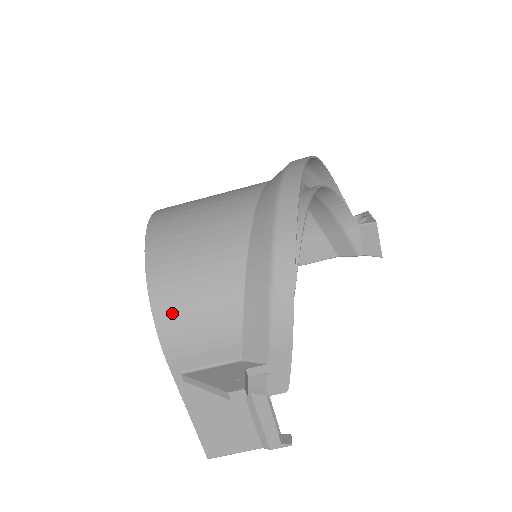
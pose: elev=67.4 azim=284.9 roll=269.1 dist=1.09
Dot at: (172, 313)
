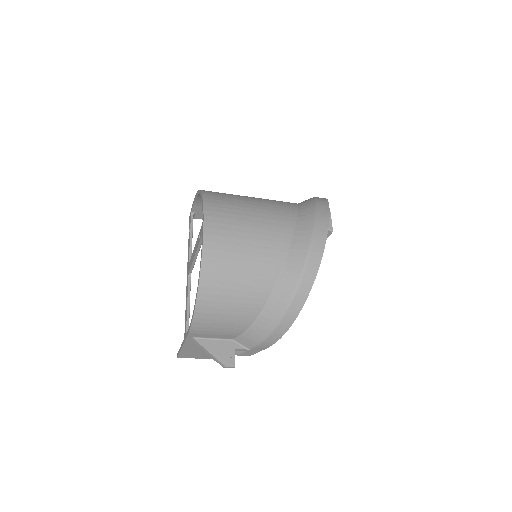
Dot at: (207, 317)
